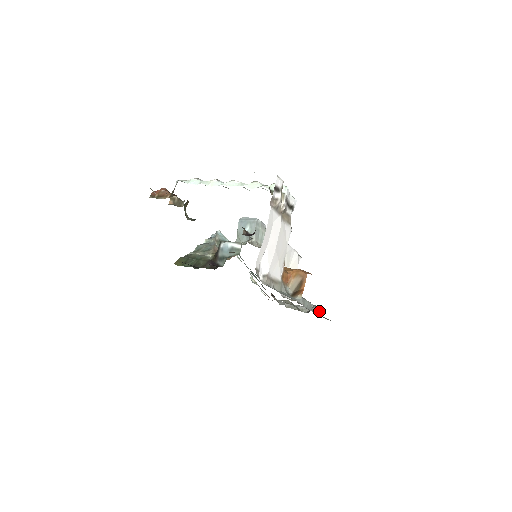
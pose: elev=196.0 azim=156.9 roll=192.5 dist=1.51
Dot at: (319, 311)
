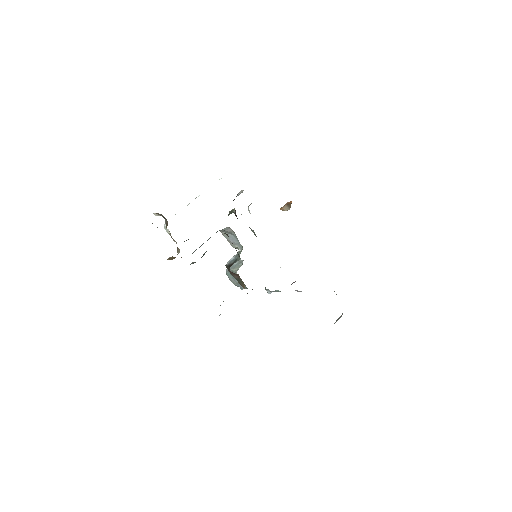
Dot at: occluded
